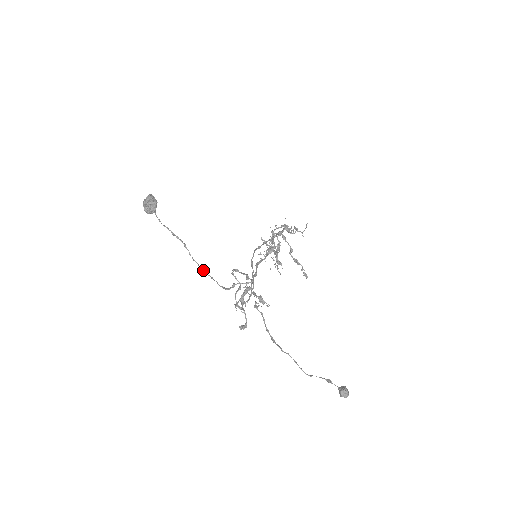
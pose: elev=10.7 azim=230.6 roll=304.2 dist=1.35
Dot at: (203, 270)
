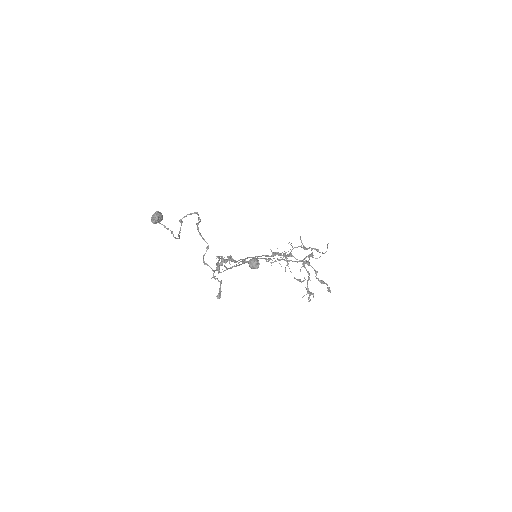
Dot at: (176, 238)
